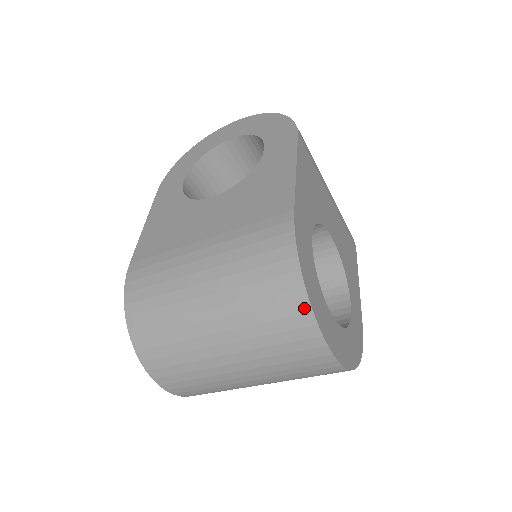
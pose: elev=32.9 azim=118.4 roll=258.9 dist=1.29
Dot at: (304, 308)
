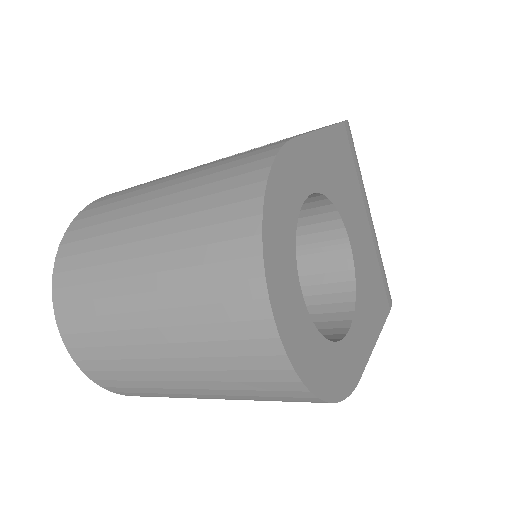
Dot at: (252, 228)
